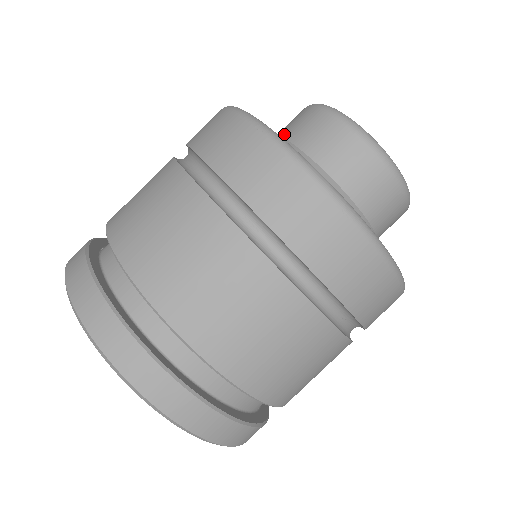
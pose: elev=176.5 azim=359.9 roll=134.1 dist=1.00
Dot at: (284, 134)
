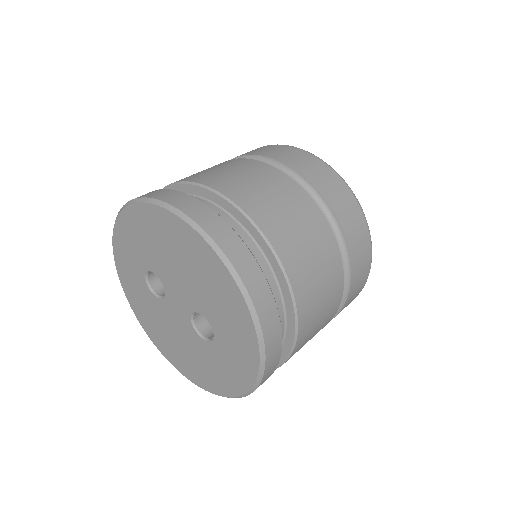
Dot at: occluded
